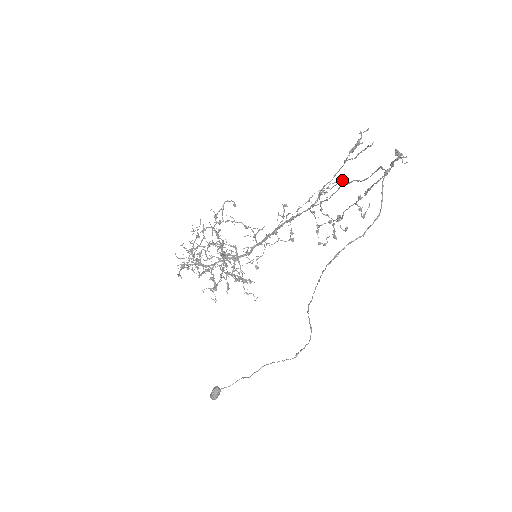
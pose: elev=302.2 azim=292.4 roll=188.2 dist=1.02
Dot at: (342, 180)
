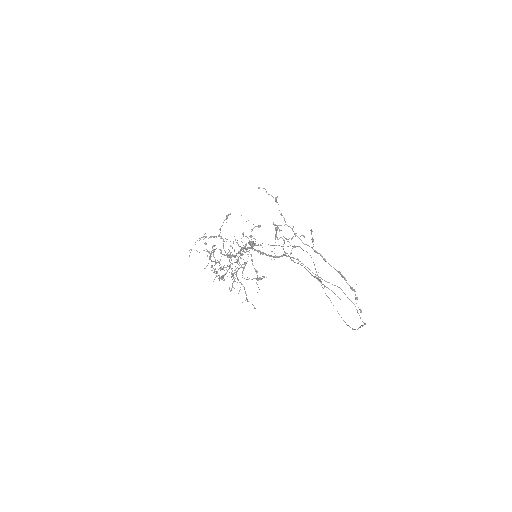
Dot at: occluded
